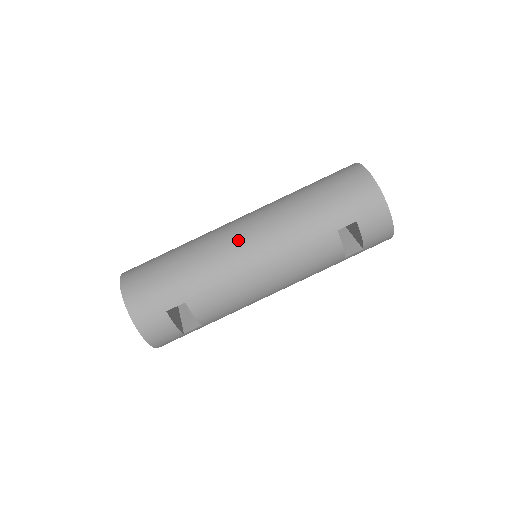
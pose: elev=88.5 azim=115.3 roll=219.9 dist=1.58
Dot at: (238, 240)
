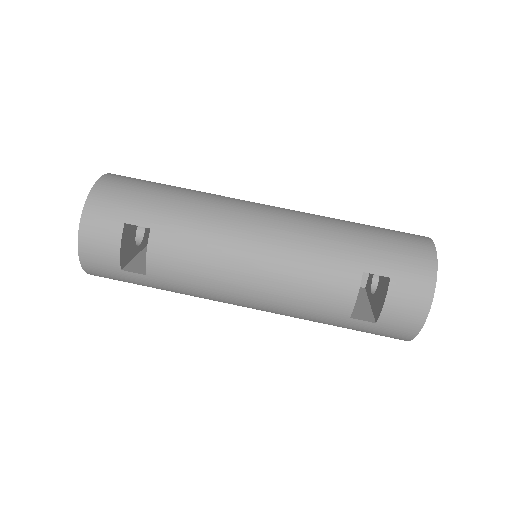
Dot at: (252, 211)
